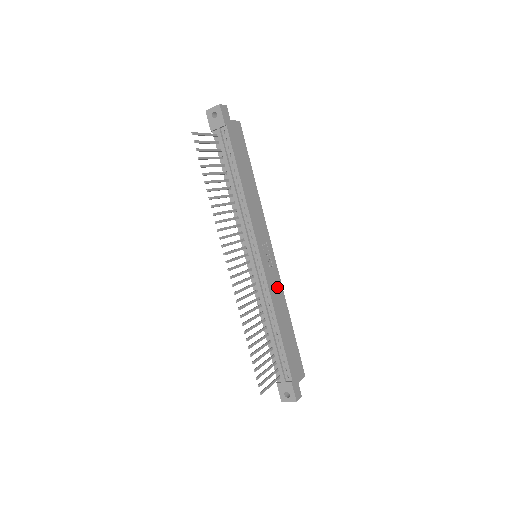
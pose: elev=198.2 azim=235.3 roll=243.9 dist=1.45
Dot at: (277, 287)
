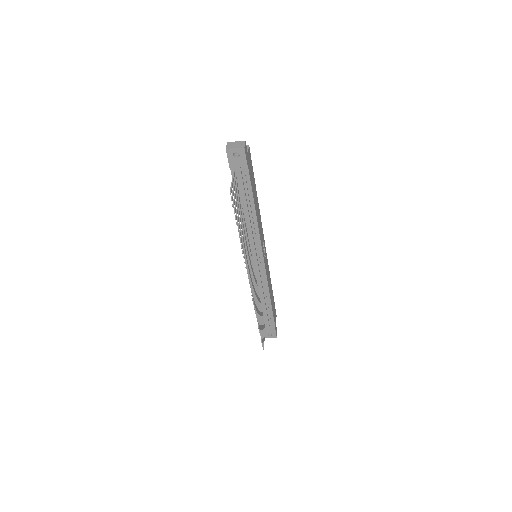
Dot at: (268, 272)
